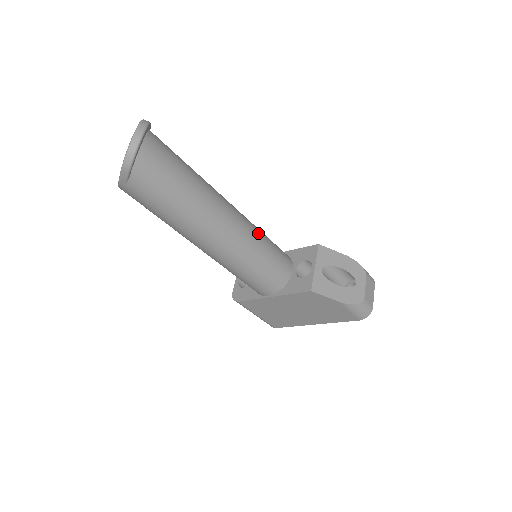
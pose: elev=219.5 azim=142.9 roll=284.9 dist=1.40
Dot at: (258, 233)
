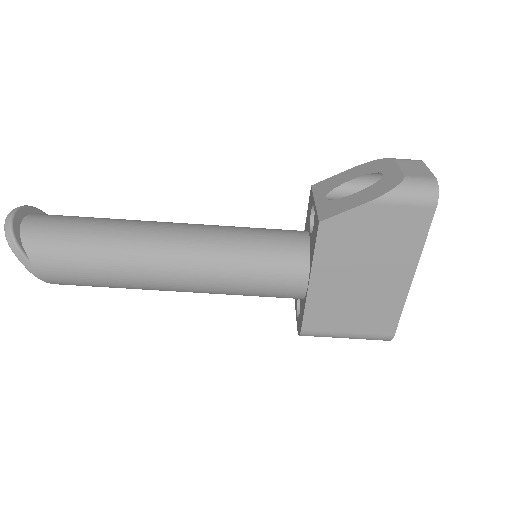
Dot at: (226, 227)
